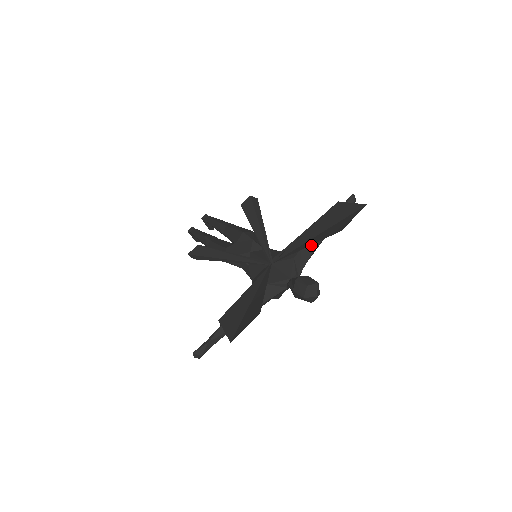
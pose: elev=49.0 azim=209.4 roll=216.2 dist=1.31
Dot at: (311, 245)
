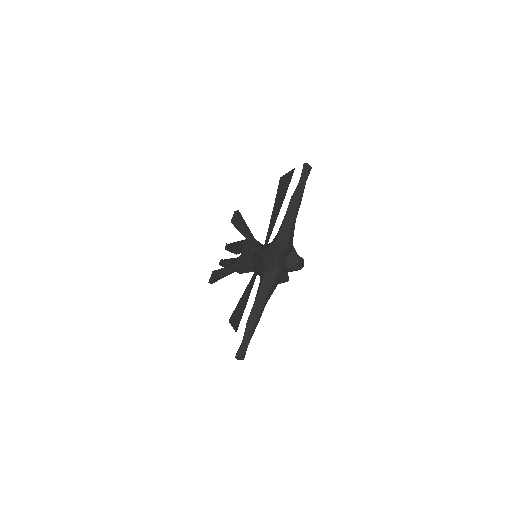
Dot at: (287, 224)
